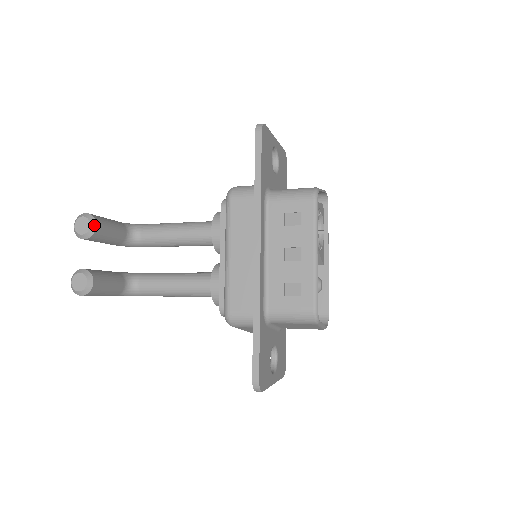
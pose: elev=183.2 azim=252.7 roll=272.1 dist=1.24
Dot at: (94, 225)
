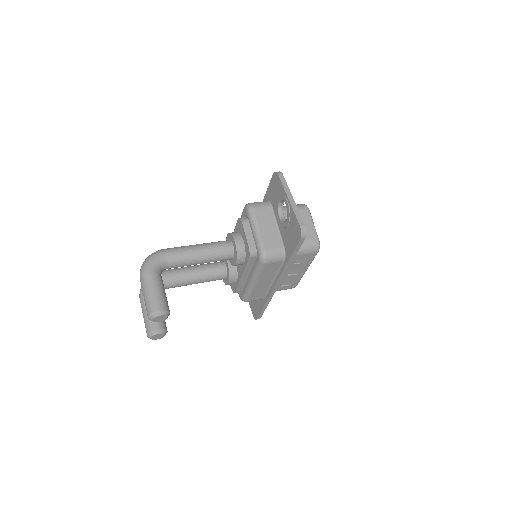
Dot at: occluded
